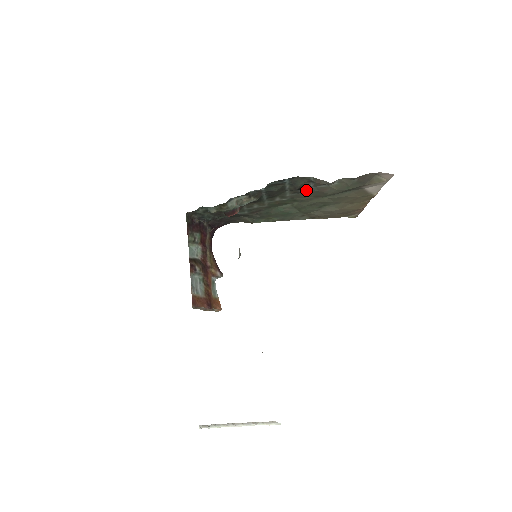
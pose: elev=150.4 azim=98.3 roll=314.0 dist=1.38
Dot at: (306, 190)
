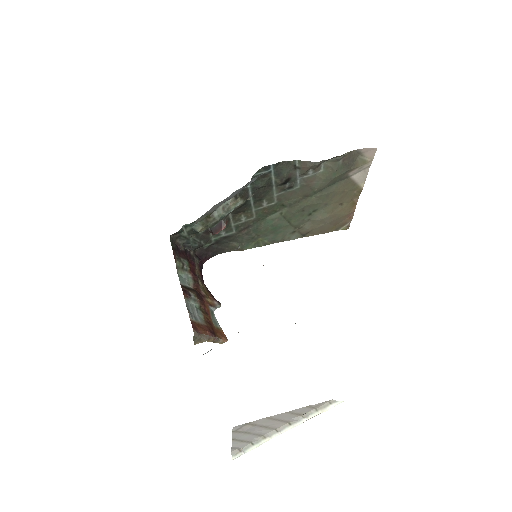
Dot at: (293, 184)
